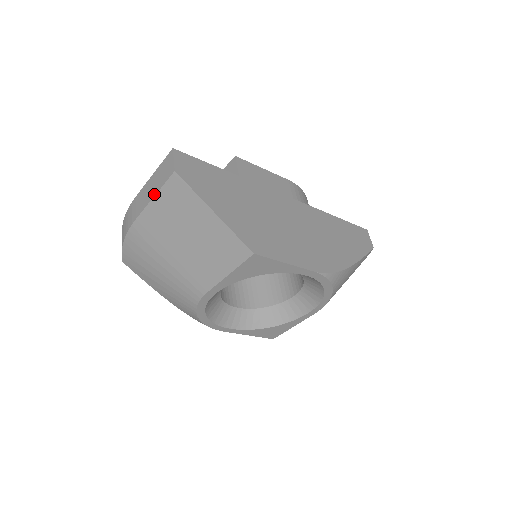
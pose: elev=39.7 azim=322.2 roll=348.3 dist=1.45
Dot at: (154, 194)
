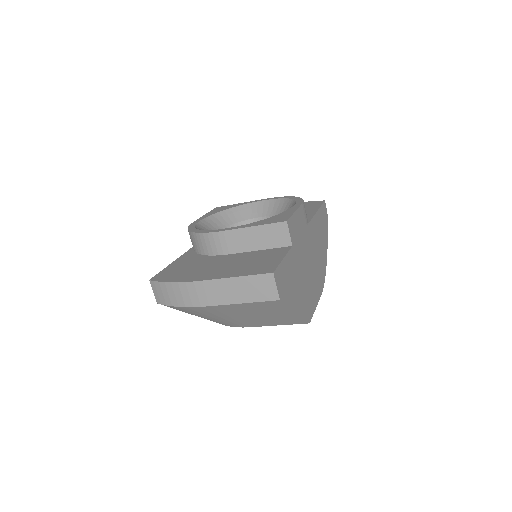
Dot at: (243, 301)
